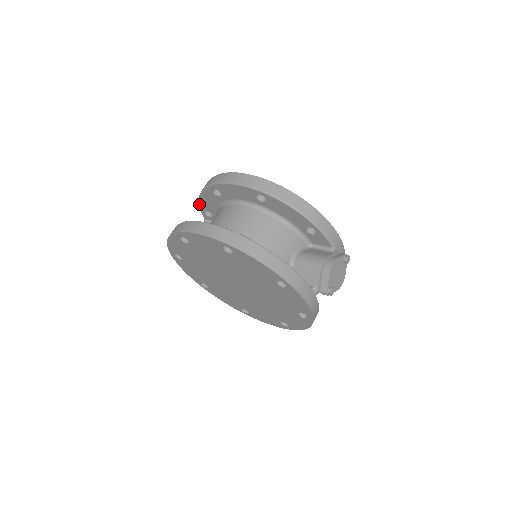
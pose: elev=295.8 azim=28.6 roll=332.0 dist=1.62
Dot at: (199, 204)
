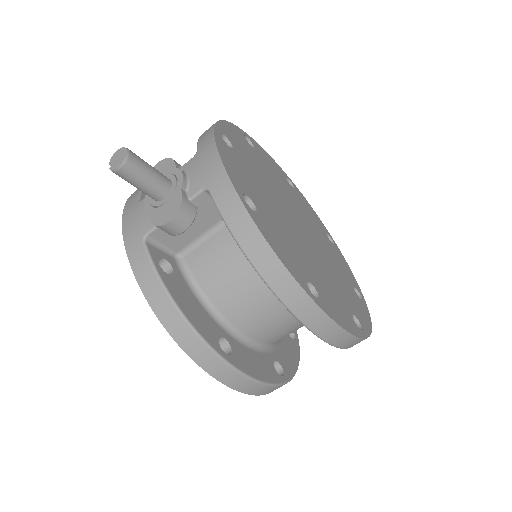
Dot at: occluded
